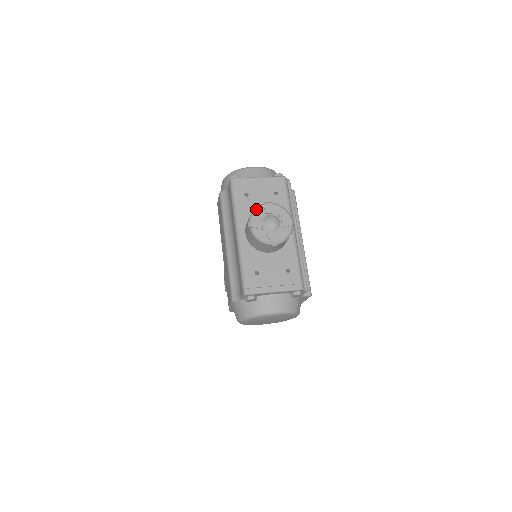
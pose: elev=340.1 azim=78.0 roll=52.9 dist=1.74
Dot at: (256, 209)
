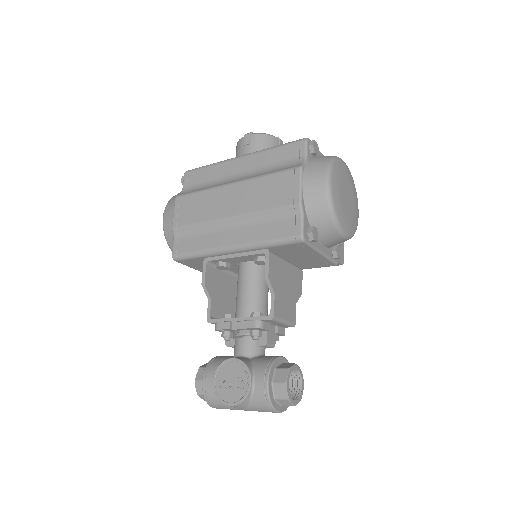
Dot at: occluded
